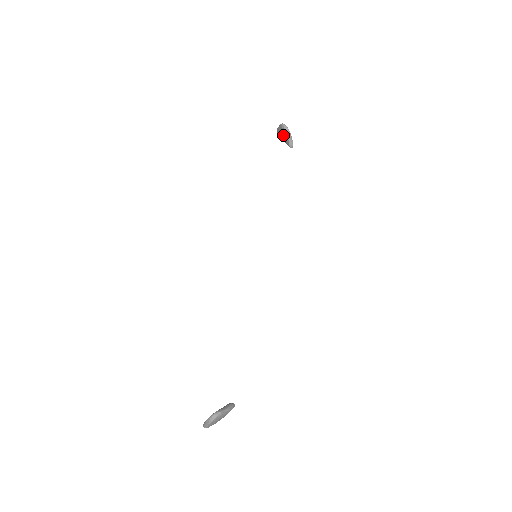
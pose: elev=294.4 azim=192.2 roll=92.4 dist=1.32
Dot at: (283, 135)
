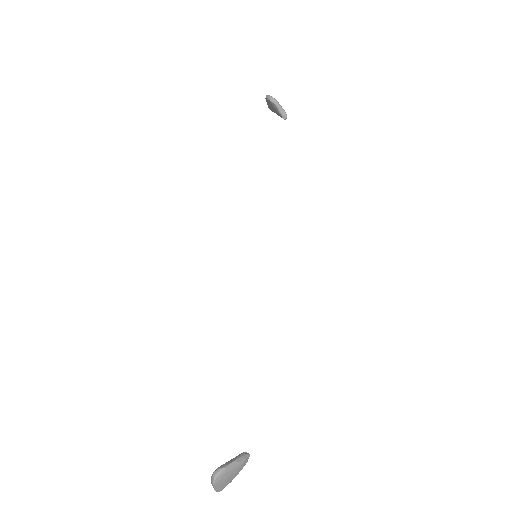
Dot at: (273, 108)
